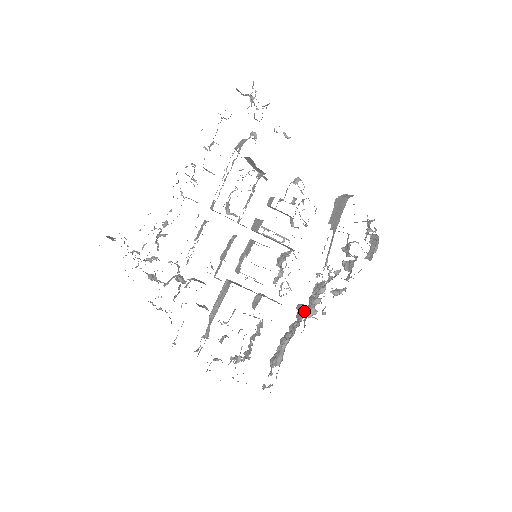
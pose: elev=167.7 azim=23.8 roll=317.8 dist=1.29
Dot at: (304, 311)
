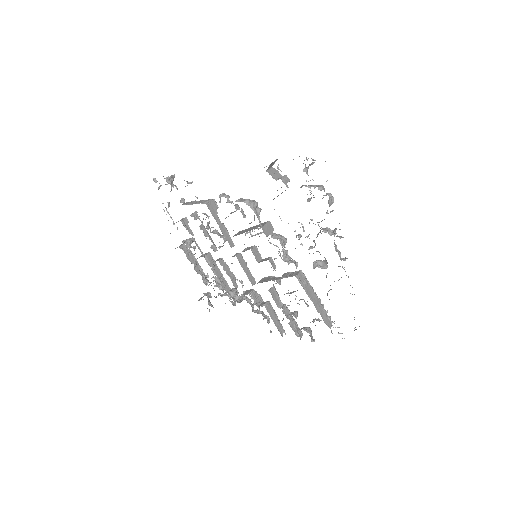
Dot at: (314, 268)
